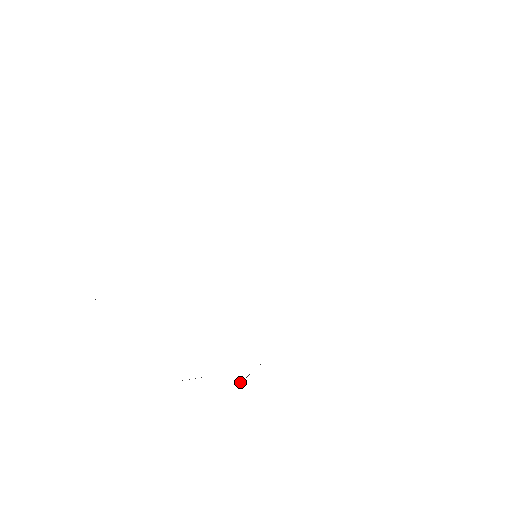
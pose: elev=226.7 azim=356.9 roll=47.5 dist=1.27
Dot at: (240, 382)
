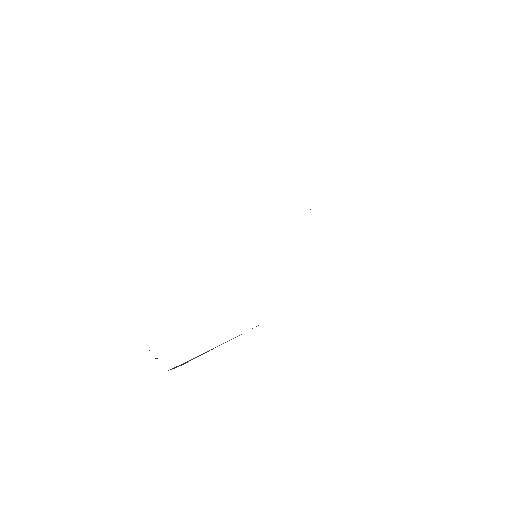
Dot at: (175, 367)
